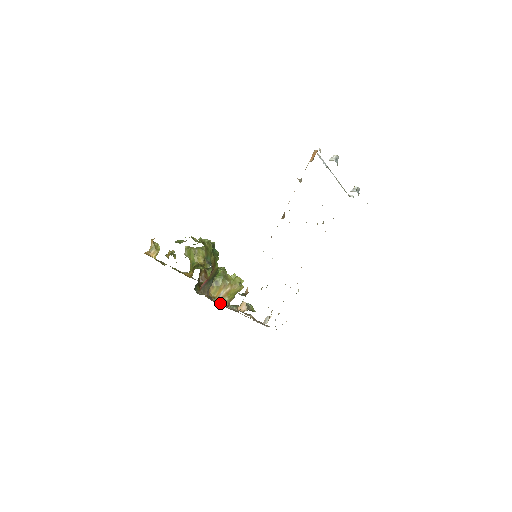
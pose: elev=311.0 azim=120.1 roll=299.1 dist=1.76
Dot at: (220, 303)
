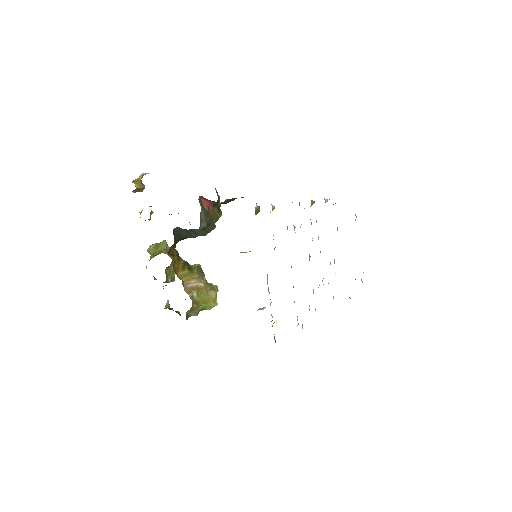
Dot at: occluded
